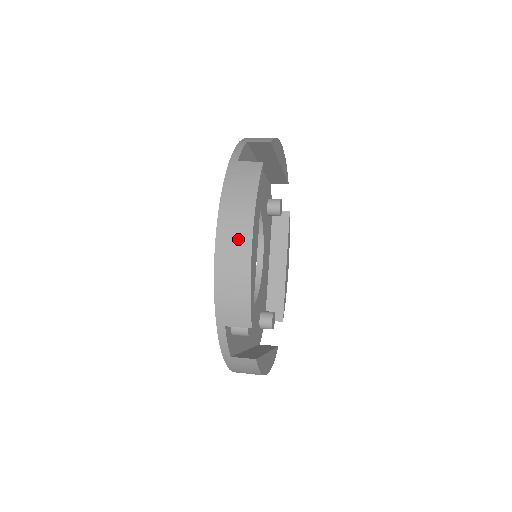
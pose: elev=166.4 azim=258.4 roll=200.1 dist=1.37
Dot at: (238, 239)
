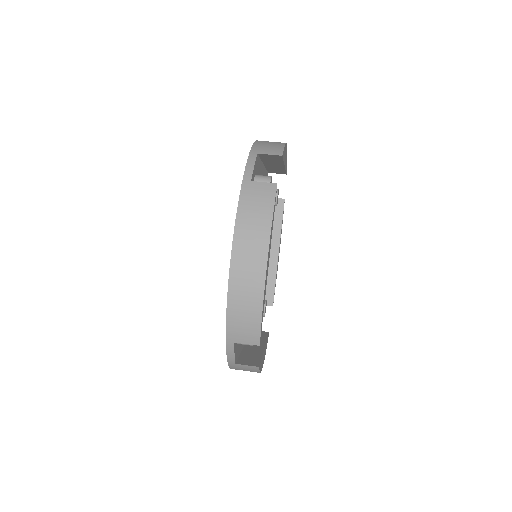
Dot at: (252, 267)
